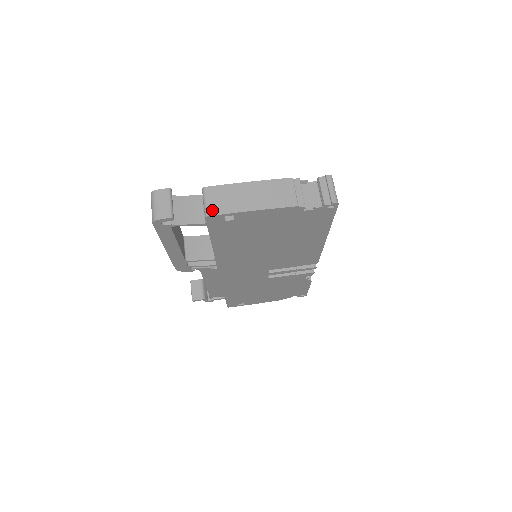
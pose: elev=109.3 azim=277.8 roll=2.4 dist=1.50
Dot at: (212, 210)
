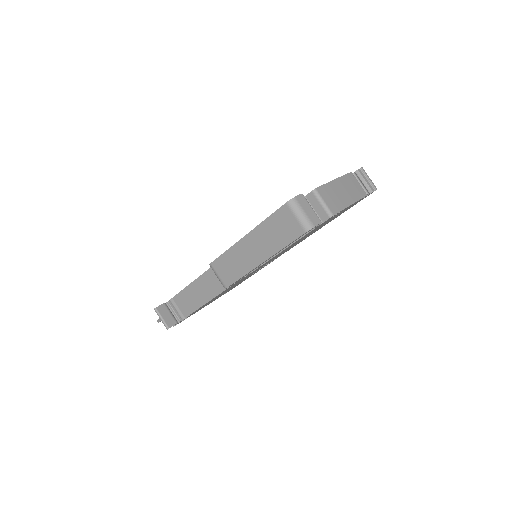
Dot at: (333, 209)
